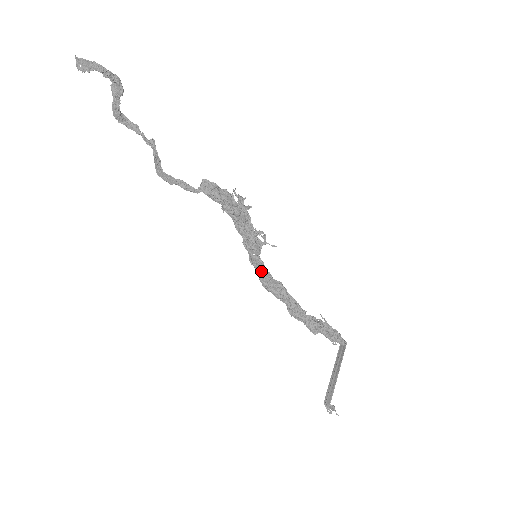
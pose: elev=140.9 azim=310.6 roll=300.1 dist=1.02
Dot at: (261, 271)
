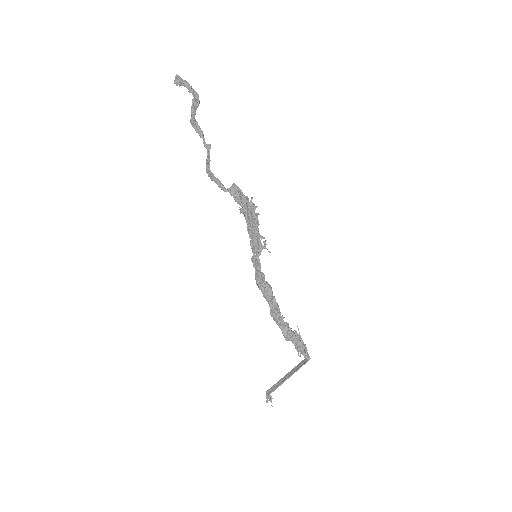
Dot at: (257, 270)
